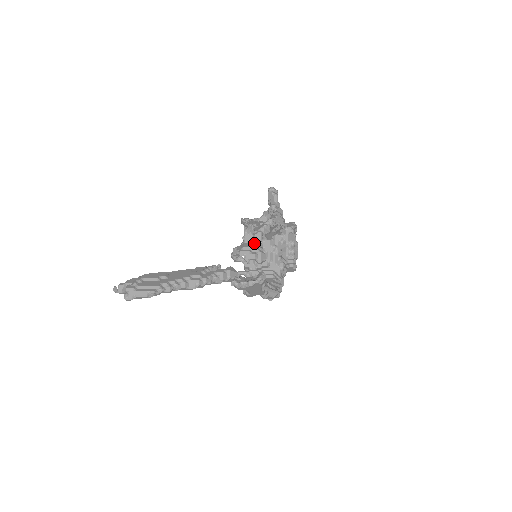
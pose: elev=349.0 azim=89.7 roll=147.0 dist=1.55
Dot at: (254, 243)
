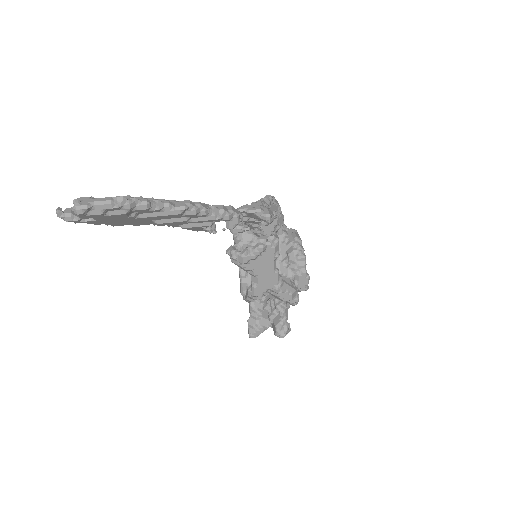
Dot at: (255, 204)
